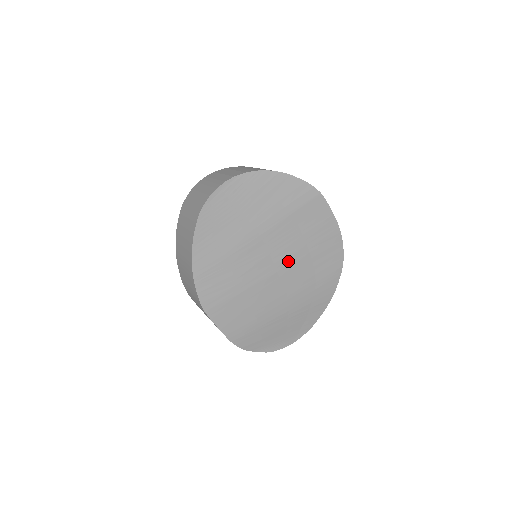
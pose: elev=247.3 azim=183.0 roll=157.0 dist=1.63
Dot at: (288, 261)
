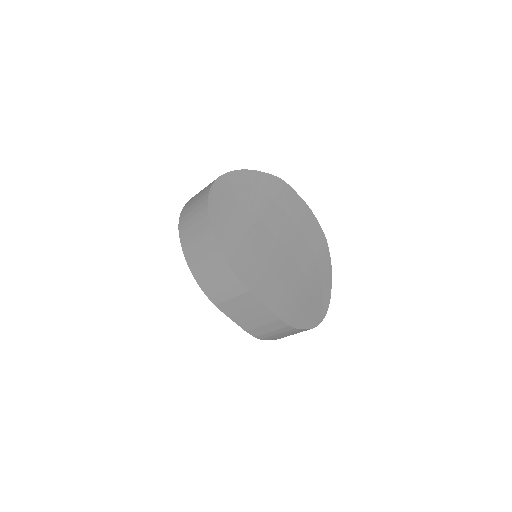
Dot at: (288, 238)
